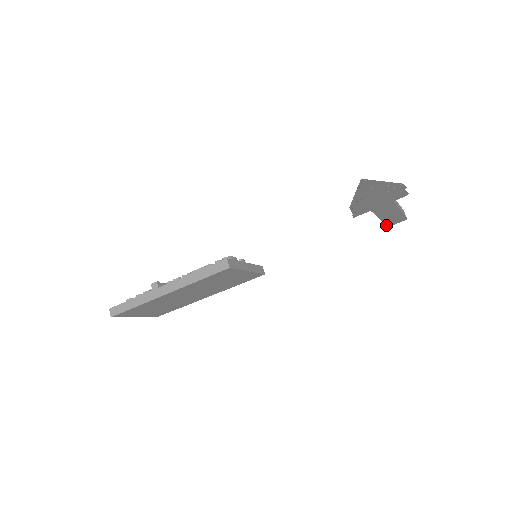
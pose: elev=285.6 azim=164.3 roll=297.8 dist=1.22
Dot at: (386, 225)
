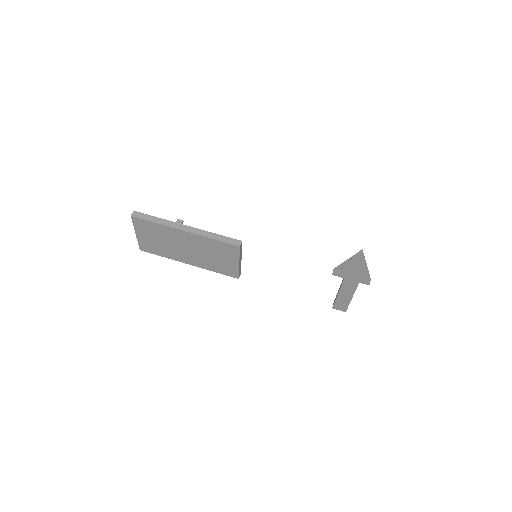
Dot at: (333, 305)
